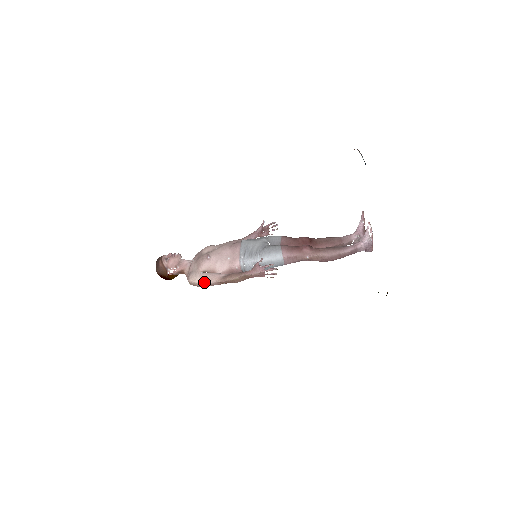
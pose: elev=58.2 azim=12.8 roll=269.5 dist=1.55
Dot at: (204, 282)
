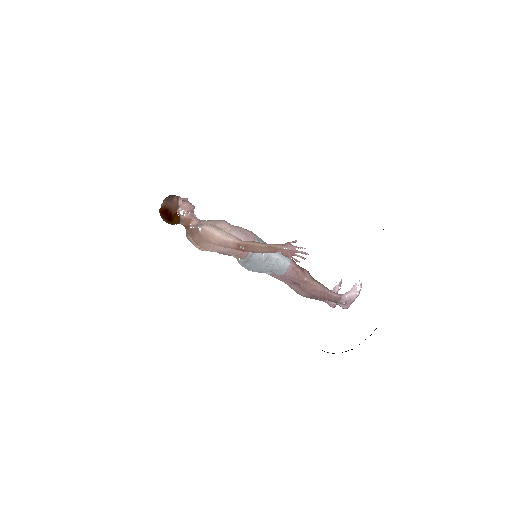
Dot at: (220, 235)
